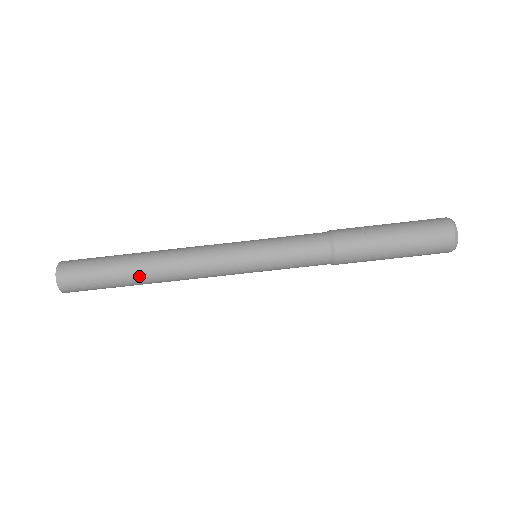
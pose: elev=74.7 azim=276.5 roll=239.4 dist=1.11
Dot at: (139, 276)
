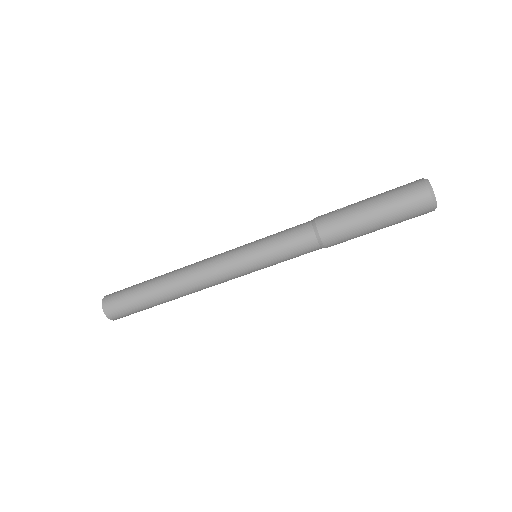
Dot at: (162, 290)
